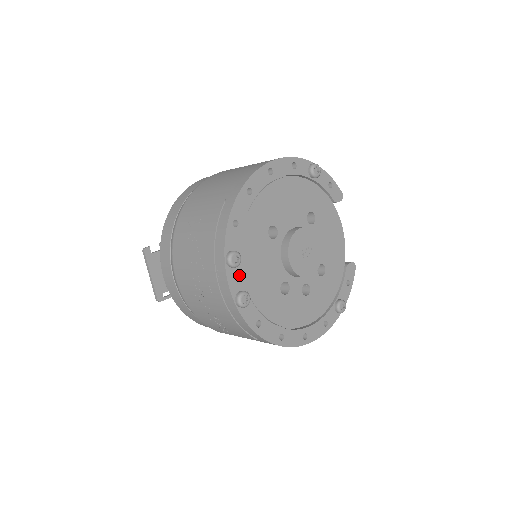
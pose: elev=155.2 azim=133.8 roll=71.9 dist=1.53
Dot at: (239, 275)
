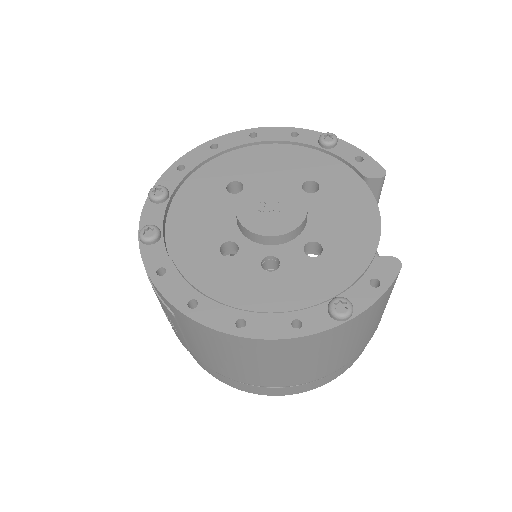
Dot at: (160, 212)
